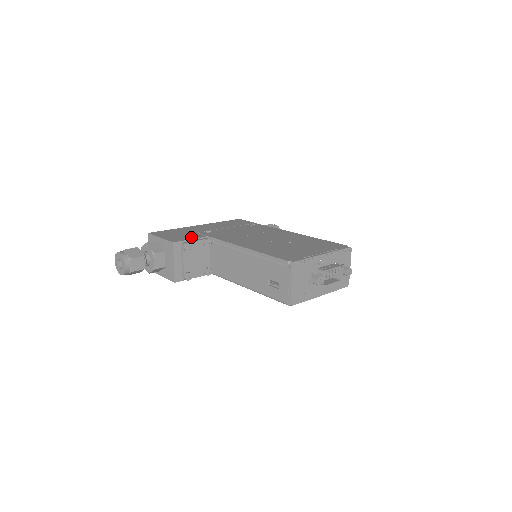
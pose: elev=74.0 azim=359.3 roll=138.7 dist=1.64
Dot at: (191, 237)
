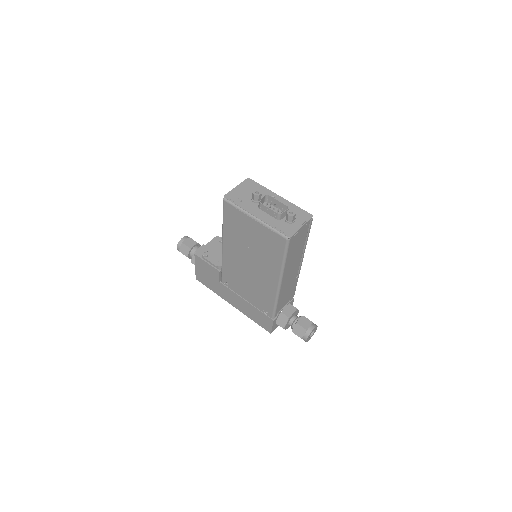
Dot at: occluded
